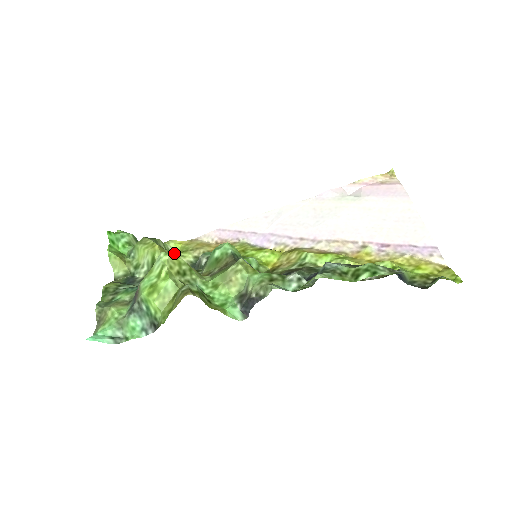
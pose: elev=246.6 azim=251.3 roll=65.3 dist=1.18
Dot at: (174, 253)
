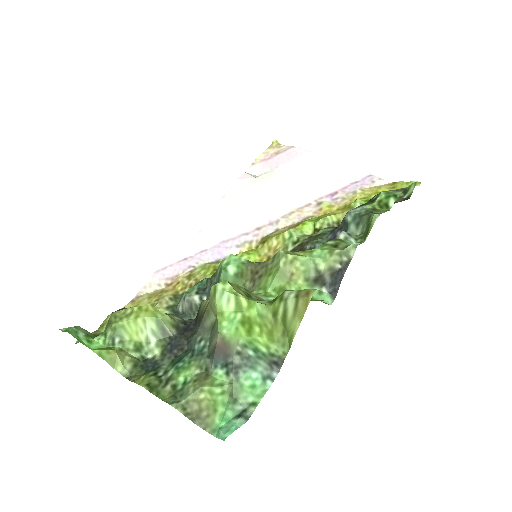
Dot at: occluded
